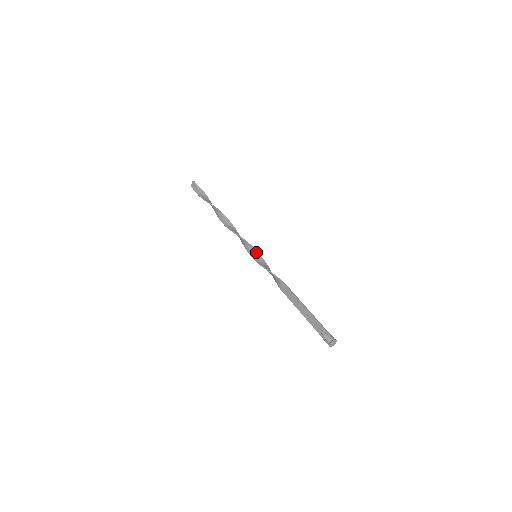
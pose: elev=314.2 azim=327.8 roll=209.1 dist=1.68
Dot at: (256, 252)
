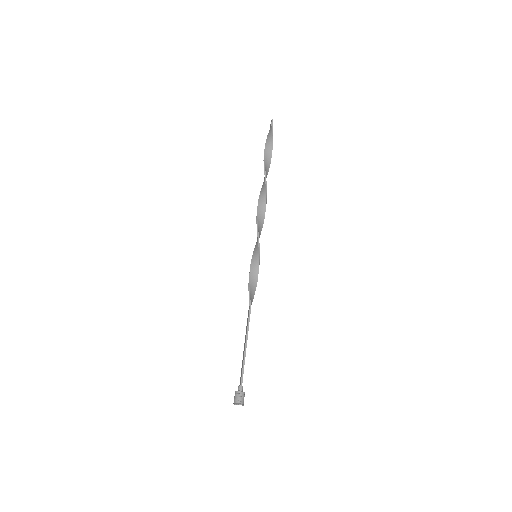
Dot at: (258, 252)
